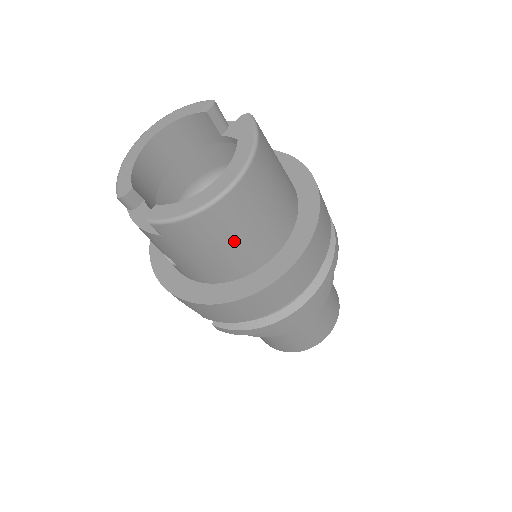
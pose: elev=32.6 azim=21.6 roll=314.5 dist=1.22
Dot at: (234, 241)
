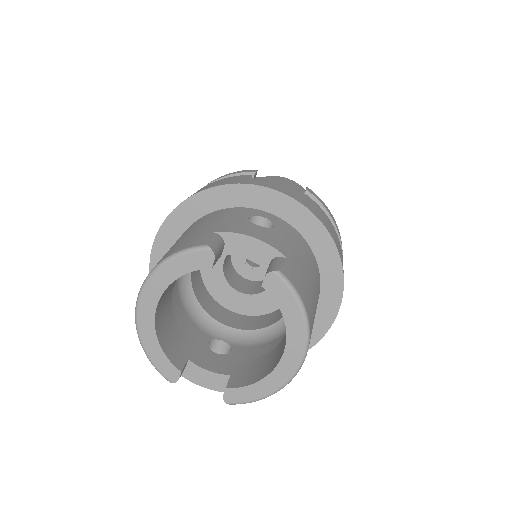
Dot at: occluded
